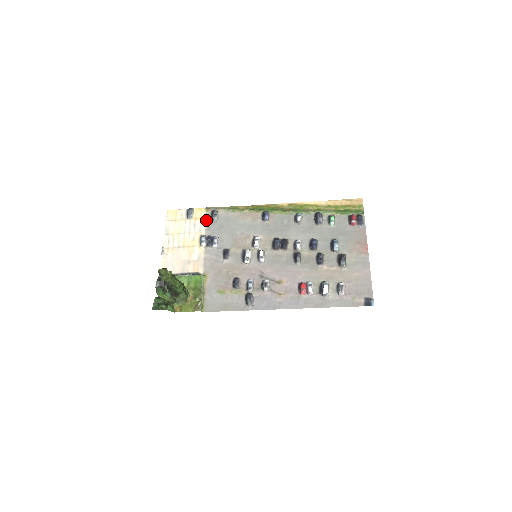
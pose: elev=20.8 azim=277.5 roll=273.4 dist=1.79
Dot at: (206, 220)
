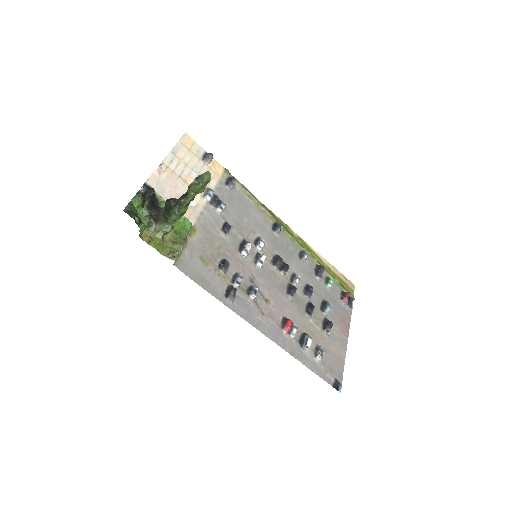
Dot at: (220, 179)
